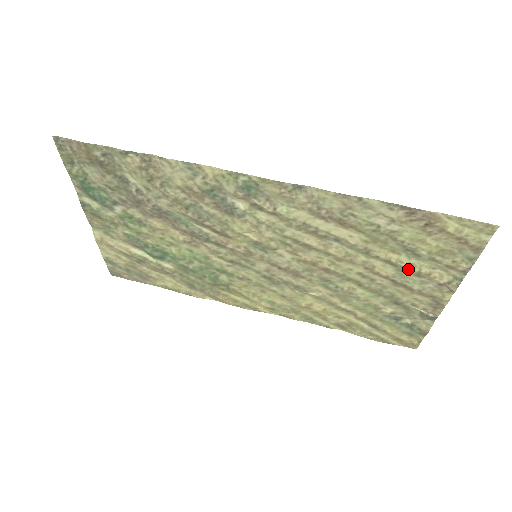
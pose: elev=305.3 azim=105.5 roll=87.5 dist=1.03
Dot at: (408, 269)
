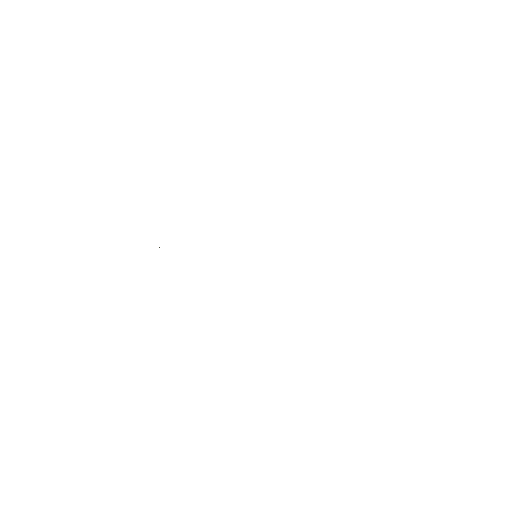
Dot at: occluded
